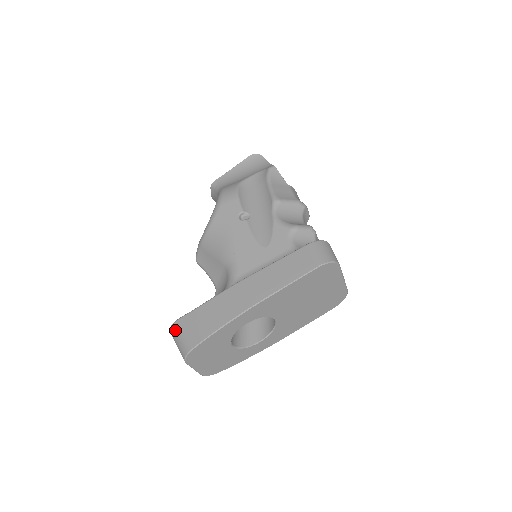
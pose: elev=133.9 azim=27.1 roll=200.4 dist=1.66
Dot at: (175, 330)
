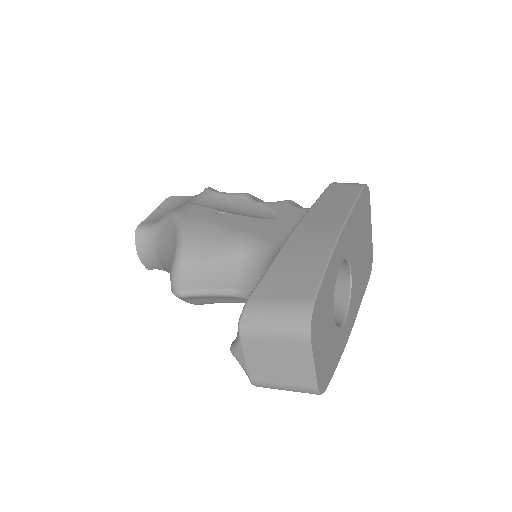
Dot at: (256, 310)
